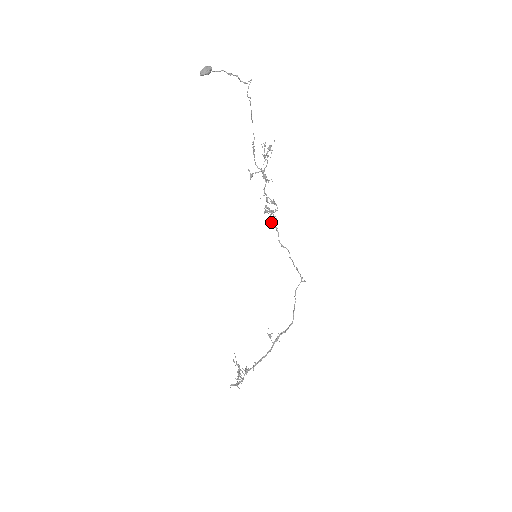
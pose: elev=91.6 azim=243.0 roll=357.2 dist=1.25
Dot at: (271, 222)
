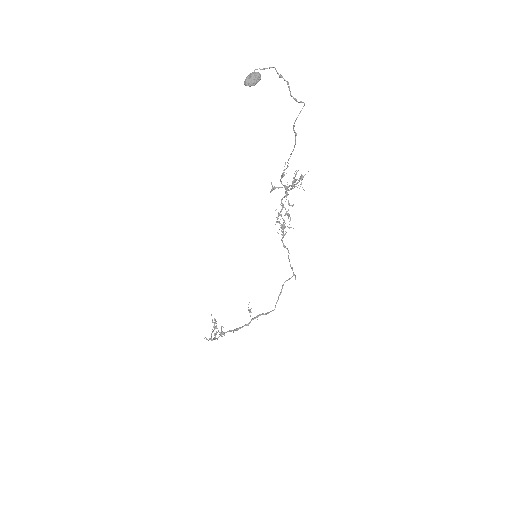
Dot at: occluded
